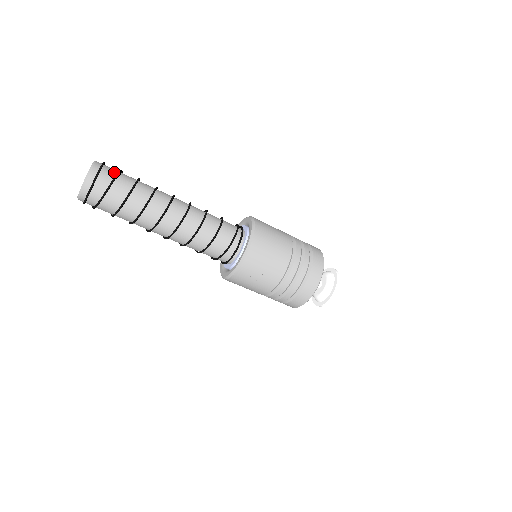
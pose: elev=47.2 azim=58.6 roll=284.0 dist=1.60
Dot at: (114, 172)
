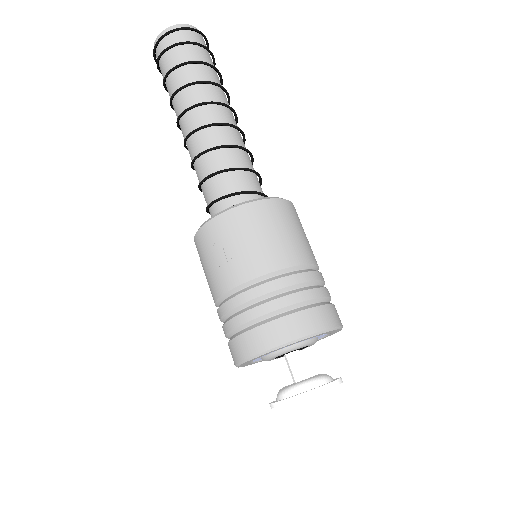
Dot at: (205, 47)
